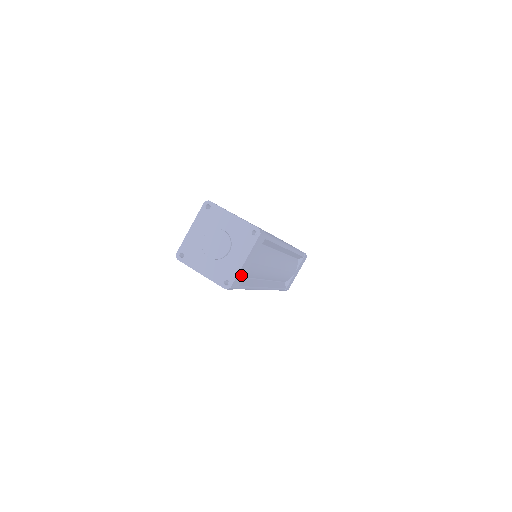
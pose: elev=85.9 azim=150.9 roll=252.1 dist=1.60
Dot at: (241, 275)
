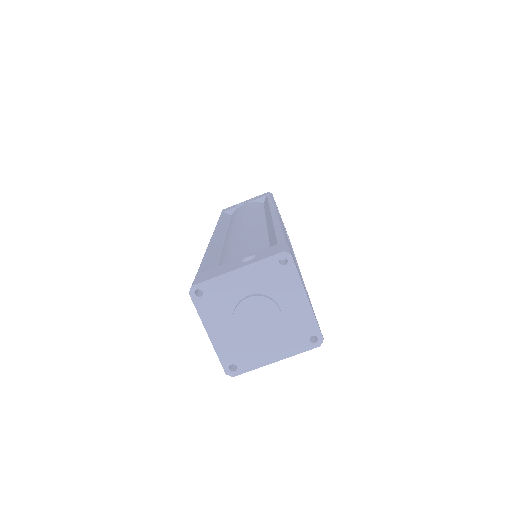
Dot at: occluded
